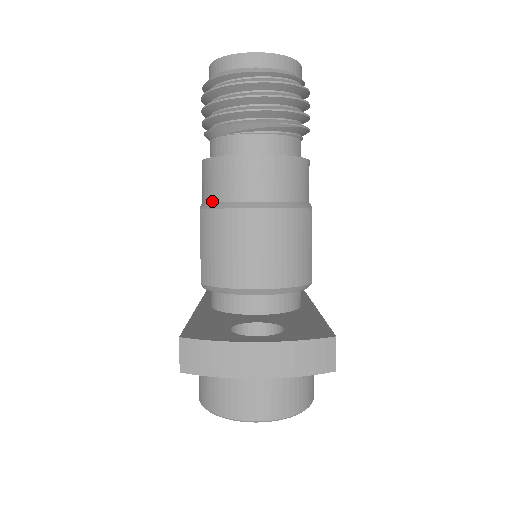
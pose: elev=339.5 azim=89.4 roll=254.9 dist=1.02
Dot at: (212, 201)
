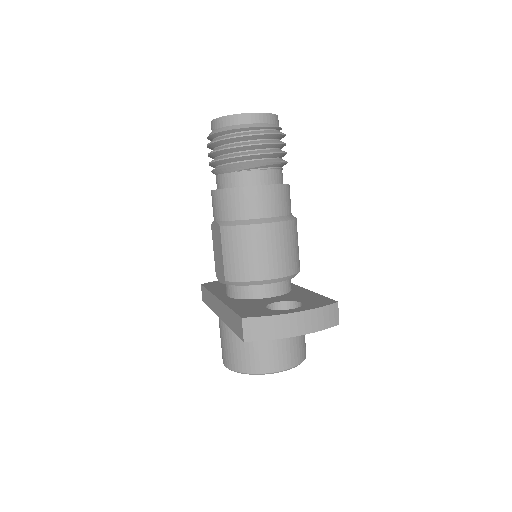
Dot at: (230, 220)
